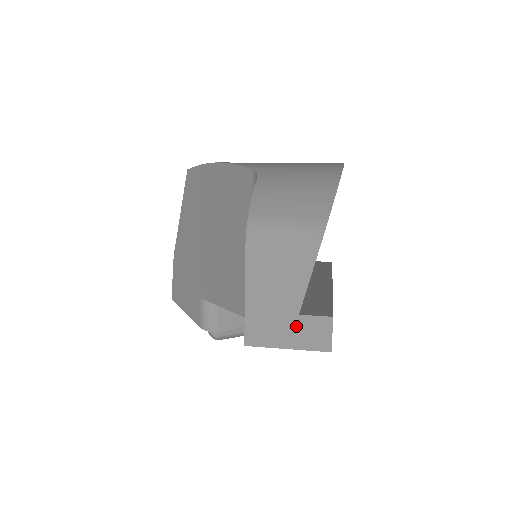
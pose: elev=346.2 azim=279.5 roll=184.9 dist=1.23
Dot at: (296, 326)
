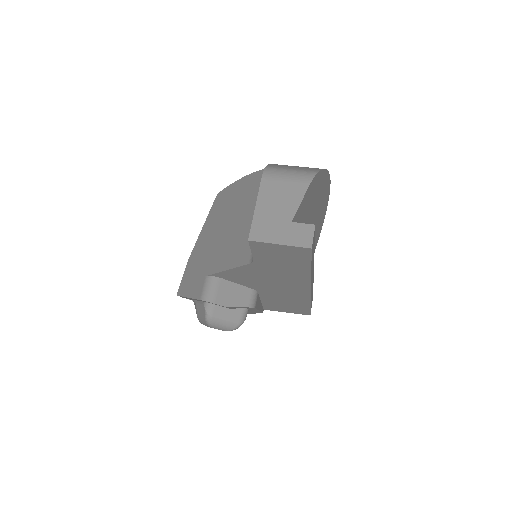
Dot at: (288, 229)
